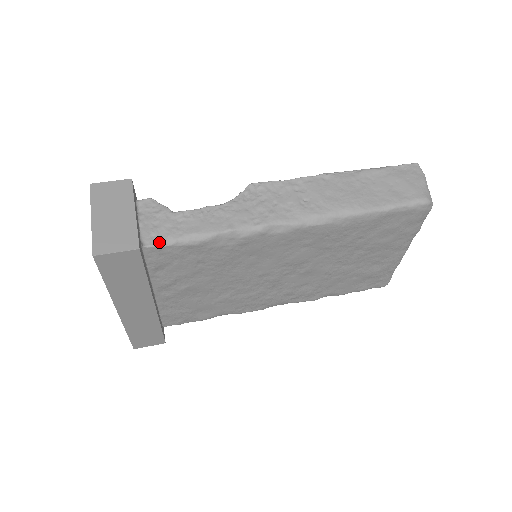
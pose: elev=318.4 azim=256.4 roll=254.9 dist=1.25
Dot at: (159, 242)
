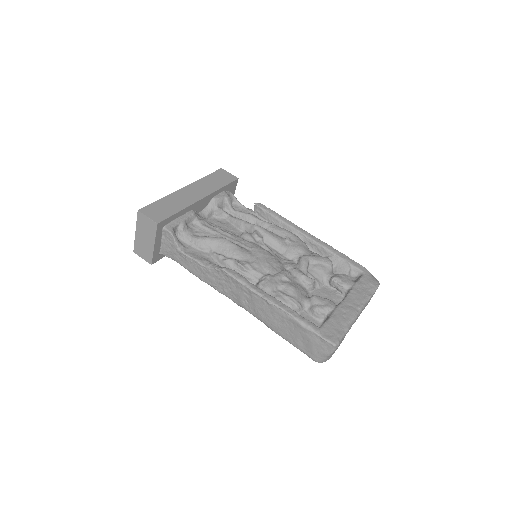
Dot at: (169, 257)
